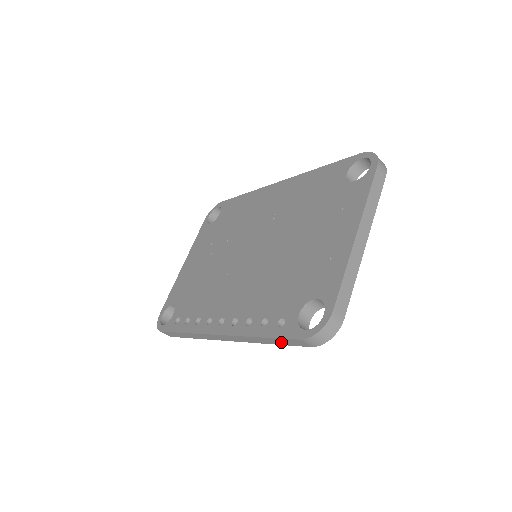
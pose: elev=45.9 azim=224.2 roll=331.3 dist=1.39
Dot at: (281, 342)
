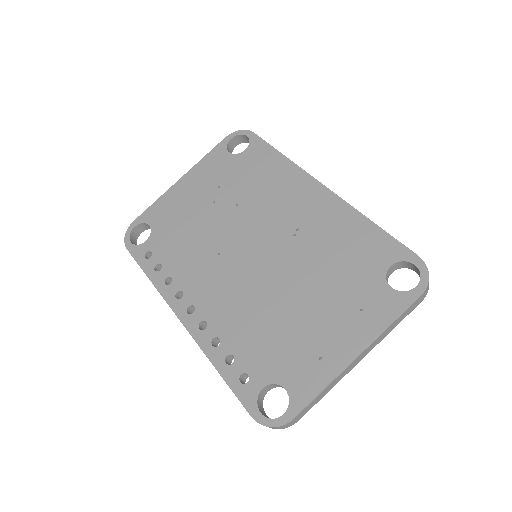
Dot at: occluded
